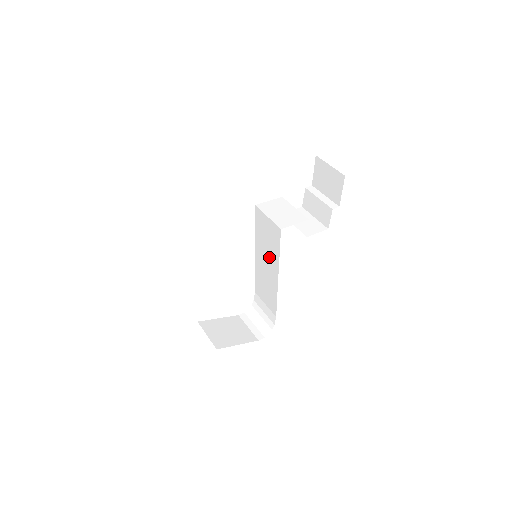
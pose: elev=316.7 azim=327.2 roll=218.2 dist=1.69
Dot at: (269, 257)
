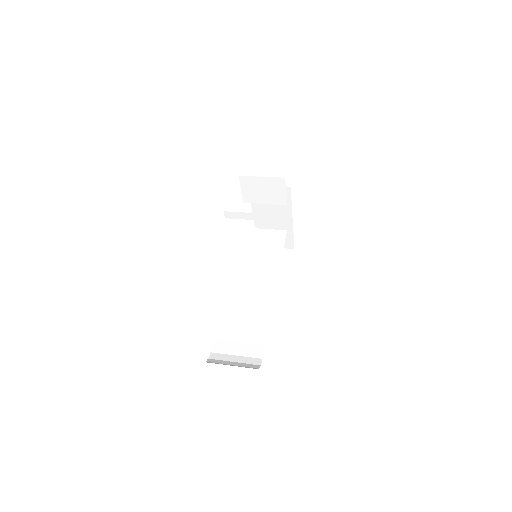
Dot at: (262, 268)
